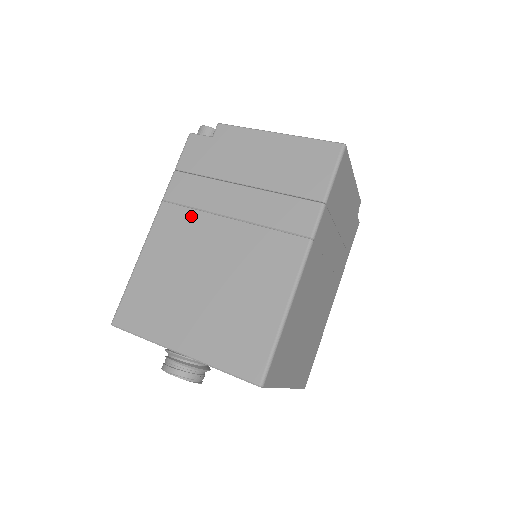
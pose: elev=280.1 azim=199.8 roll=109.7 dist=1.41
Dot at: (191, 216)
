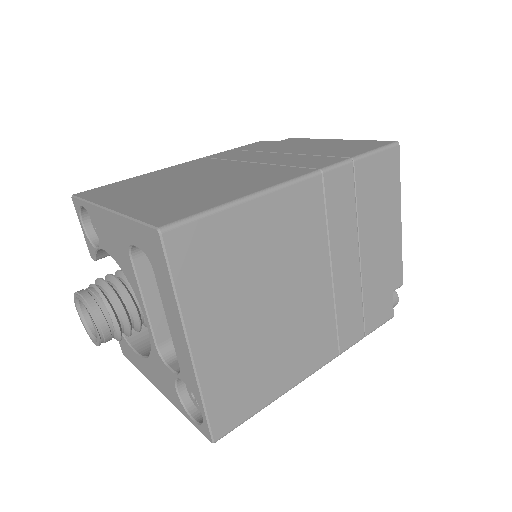
Dot at: (217, 161)
